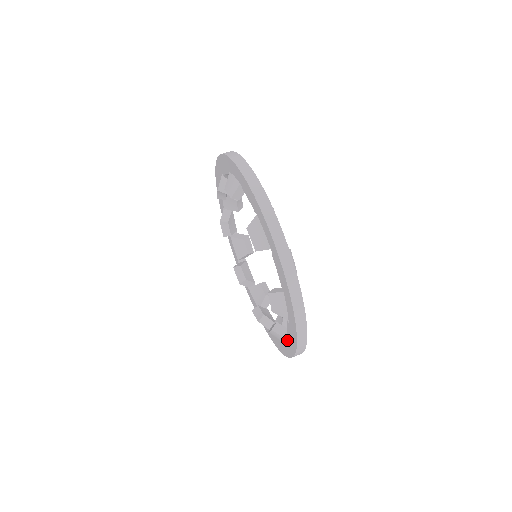
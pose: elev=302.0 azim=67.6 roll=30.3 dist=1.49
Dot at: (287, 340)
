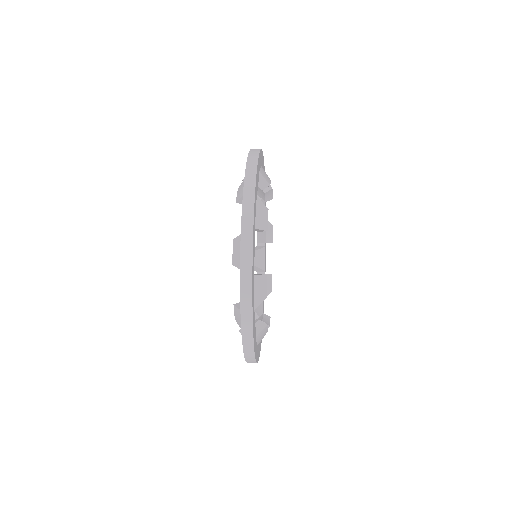
Dot at: occluded
